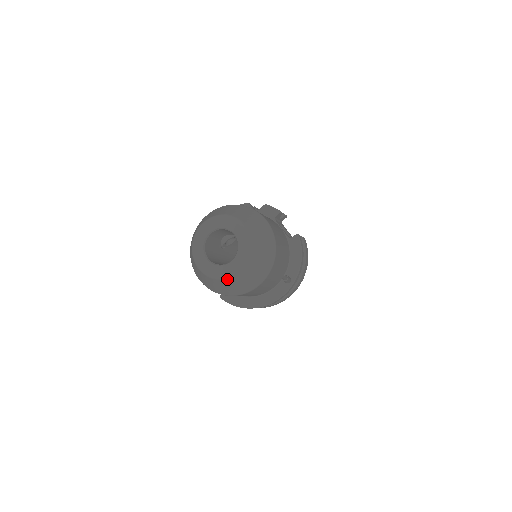
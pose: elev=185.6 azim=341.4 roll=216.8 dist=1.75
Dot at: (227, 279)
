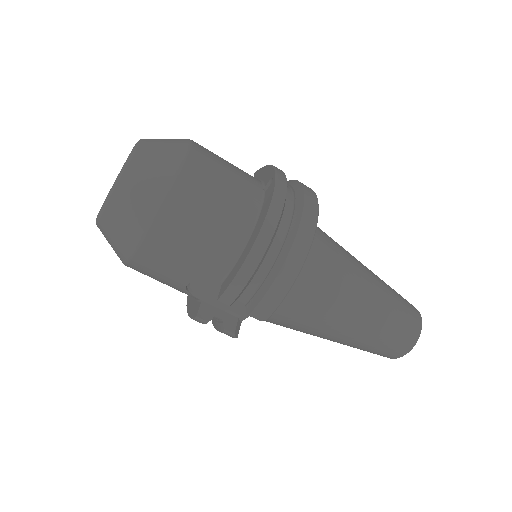
Dot at: (125, 172)
